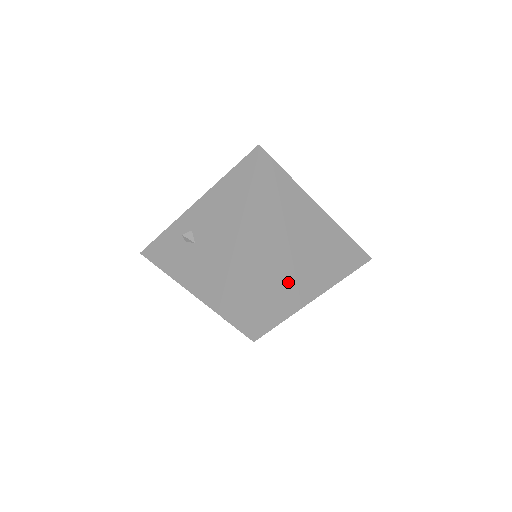
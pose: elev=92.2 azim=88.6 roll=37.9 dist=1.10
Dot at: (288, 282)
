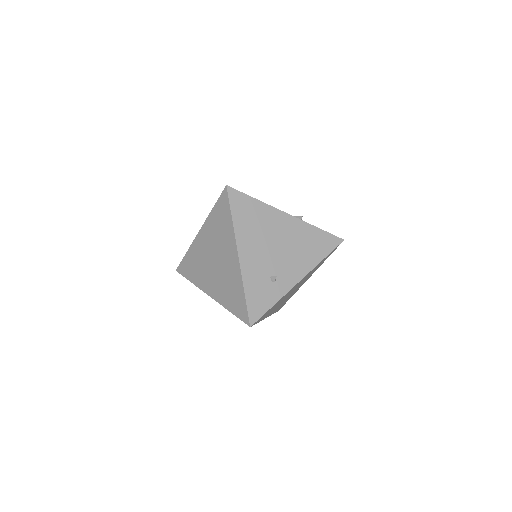
Dot at: occluded
